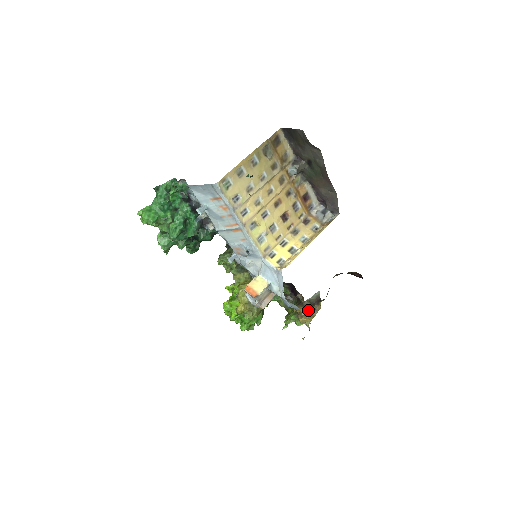
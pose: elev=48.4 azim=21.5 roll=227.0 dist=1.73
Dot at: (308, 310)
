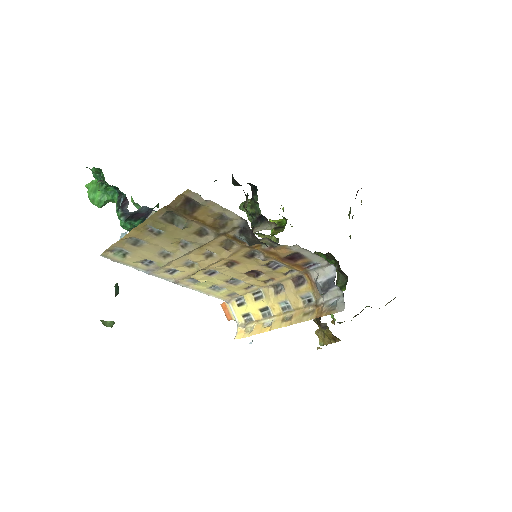
Dot at: (326, 331)
